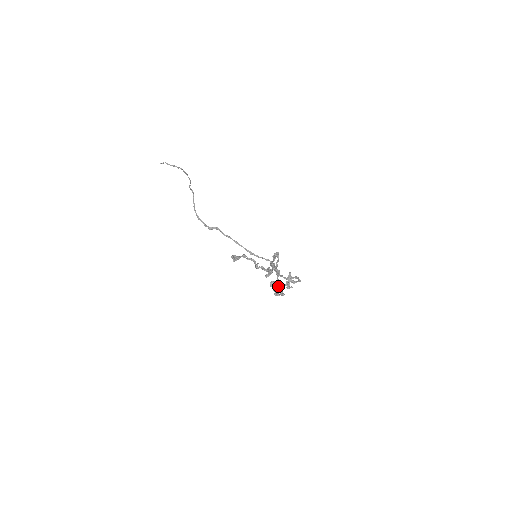
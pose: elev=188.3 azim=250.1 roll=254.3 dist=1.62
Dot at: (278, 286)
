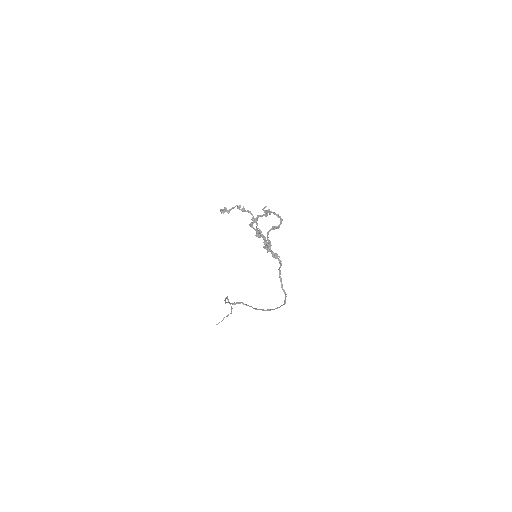
Dot at: (257, 217)
